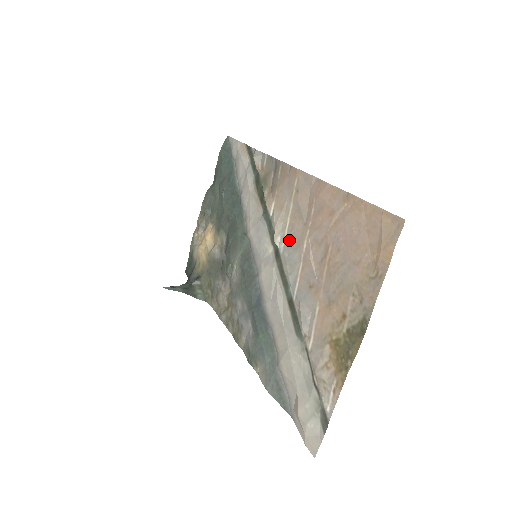
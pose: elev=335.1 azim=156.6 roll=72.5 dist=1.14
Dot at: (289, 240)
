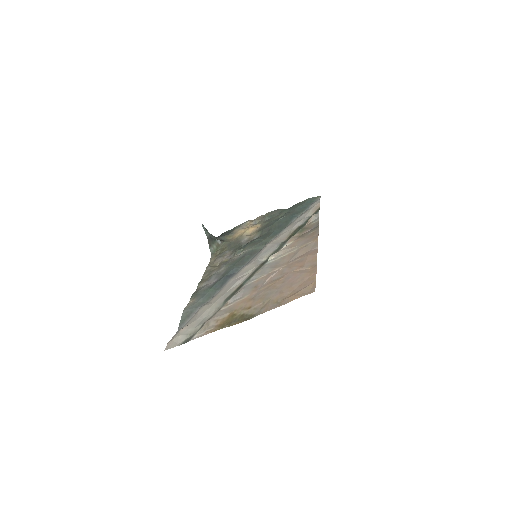
Dot at: (275, 262)
